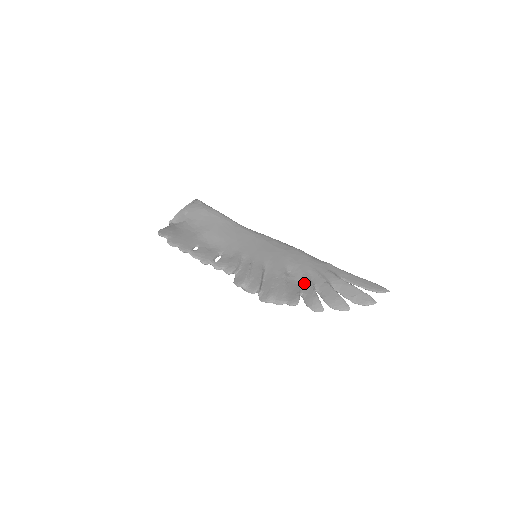
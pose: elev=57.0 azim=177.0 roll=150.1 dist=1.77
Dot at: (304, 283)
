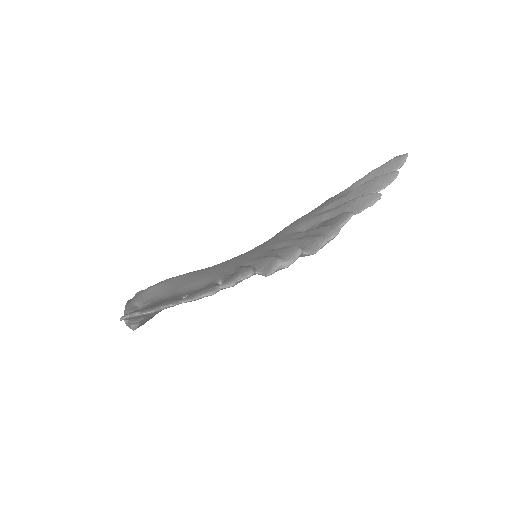
Dot at: (330, 214)
